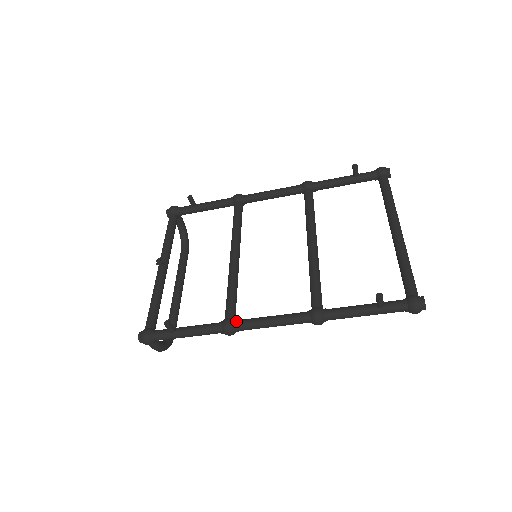
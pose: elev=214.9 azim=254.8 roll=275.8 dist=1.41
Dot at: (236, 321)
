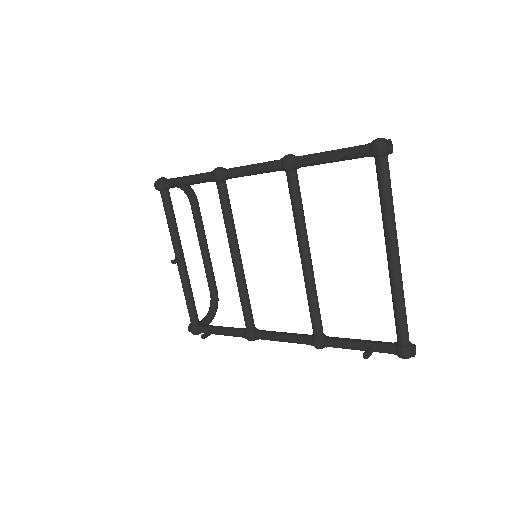
Dot at: (255, 335)
